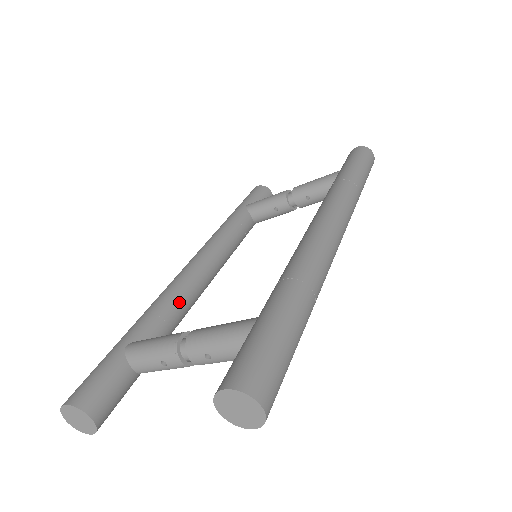
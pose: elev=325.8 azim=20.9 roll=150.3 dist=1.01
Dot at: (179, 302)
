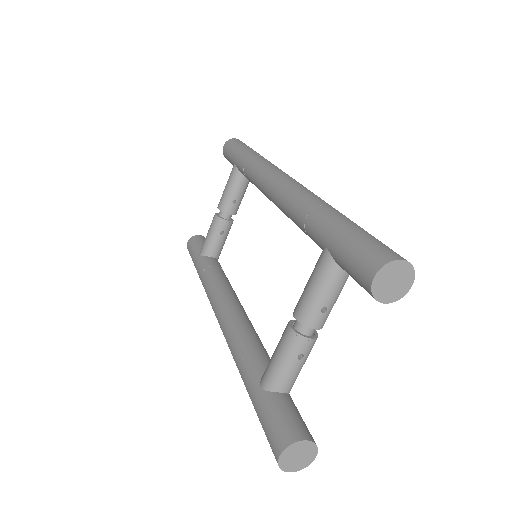
Dot at: (249, 335)
